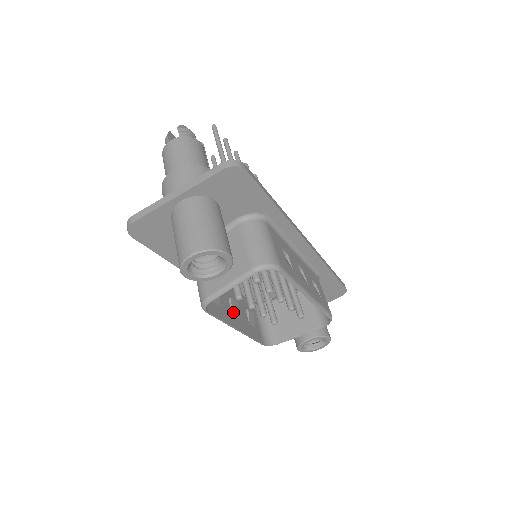
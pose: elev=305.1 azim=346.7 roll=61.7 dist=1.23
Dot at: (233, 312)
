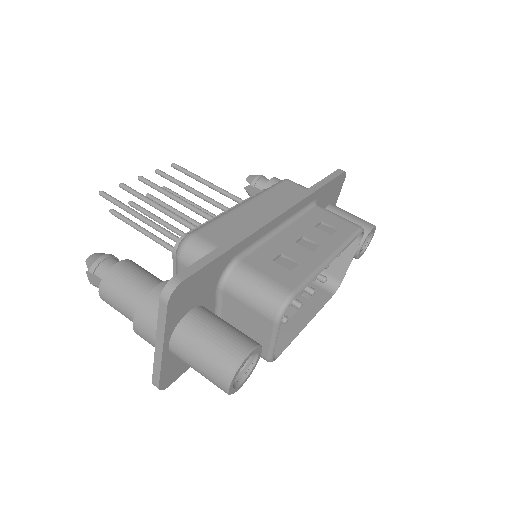
Dot at: (289, 315)
